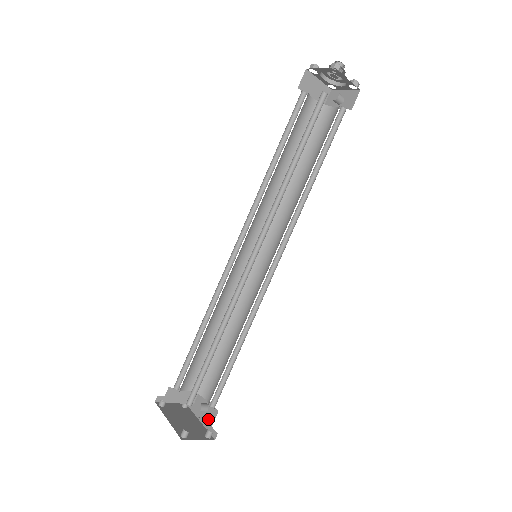
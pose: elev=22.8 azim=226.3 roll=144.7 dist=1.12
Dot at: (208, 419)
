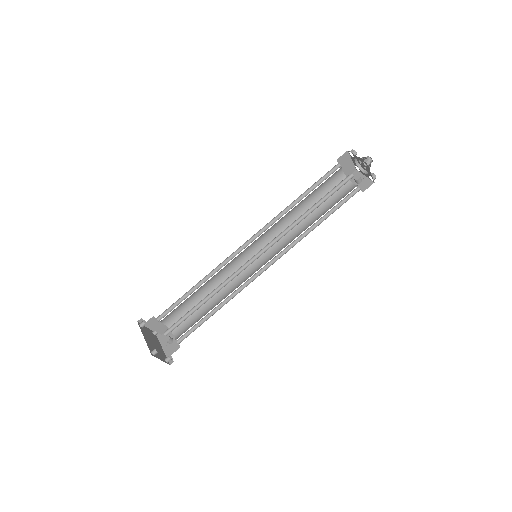
Dot at: (170, 349)
